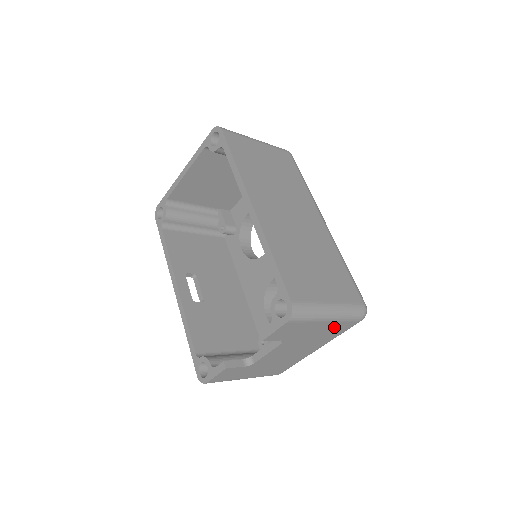
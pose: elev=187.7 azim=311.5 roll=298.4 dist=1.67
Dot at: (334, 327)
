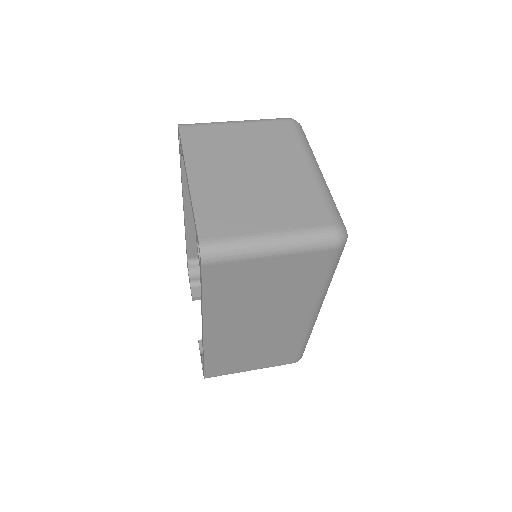
Dot at: occluded
